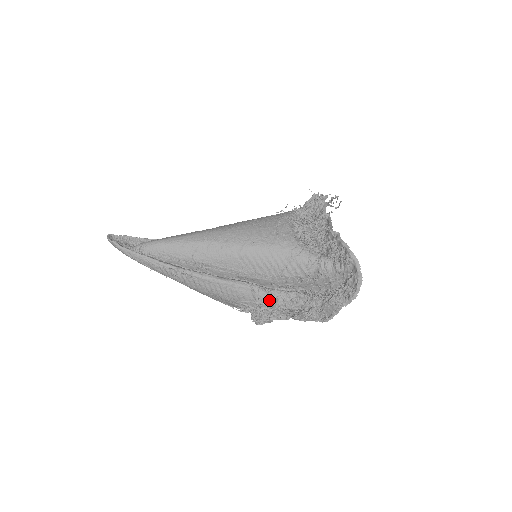
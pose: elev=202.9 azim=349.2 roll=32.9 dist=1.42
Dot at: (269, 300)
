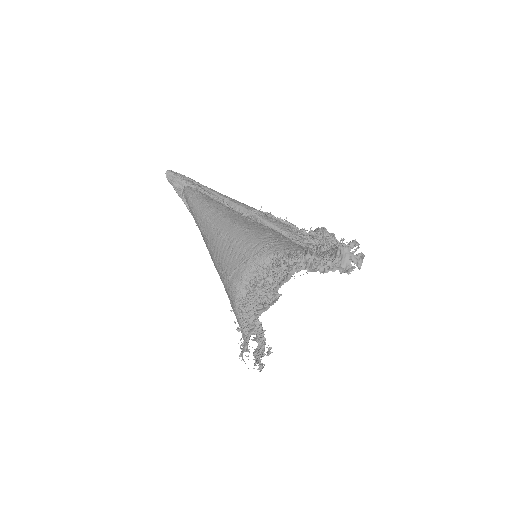
Dot at: occluded
